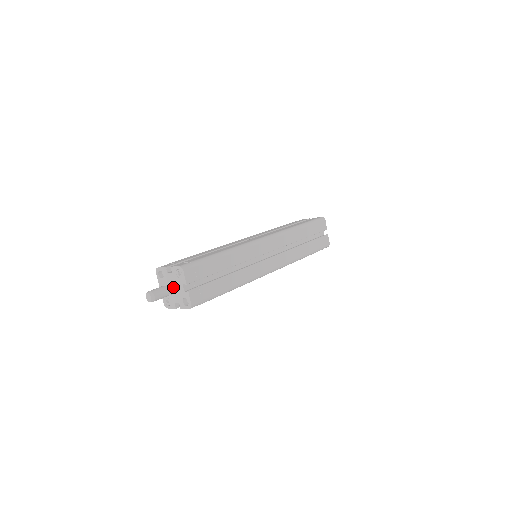
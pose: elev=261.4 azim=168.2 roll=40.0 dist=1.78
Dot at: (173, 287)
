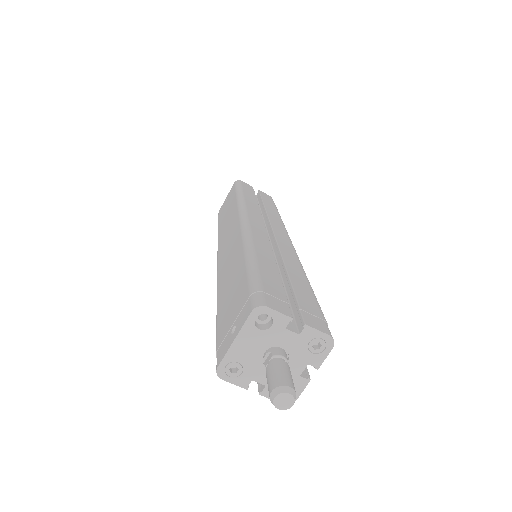
Dot at: occluded
